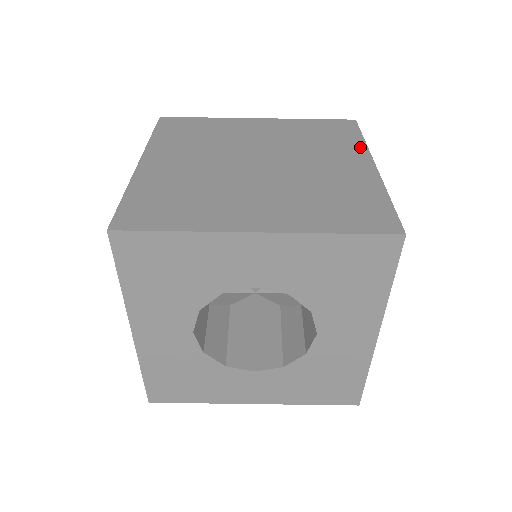
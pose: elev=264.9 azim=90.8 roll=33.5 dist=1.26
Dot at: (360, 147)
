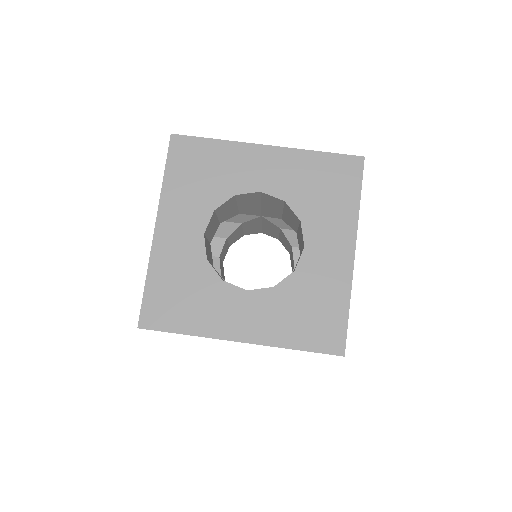
Dot at: occluded
